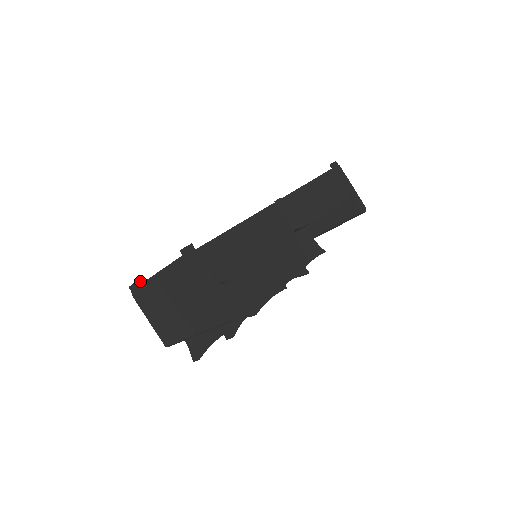
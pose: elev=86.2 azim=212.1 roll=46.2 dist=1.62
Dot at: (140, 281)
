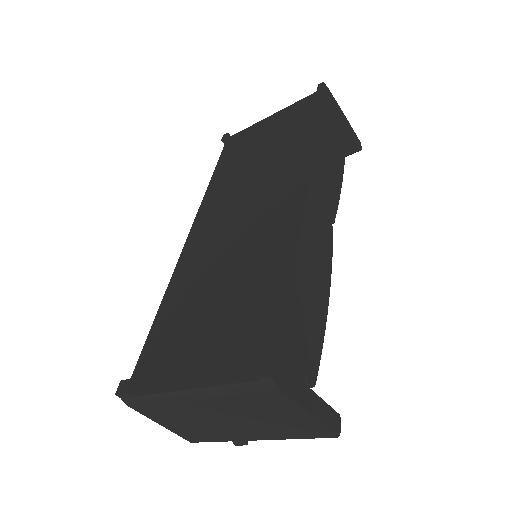
Dot at: (134, 382)
